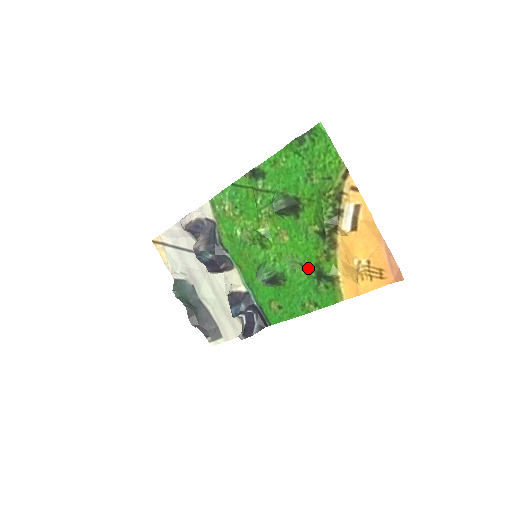
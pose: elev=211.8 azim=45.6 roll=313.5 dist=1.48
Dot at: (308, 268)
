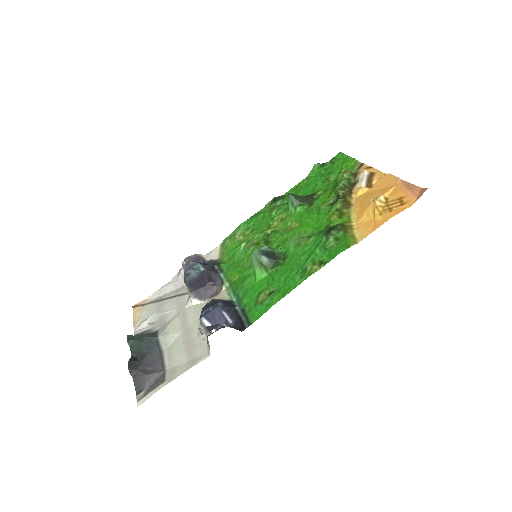
Dot at: (316, 234)
